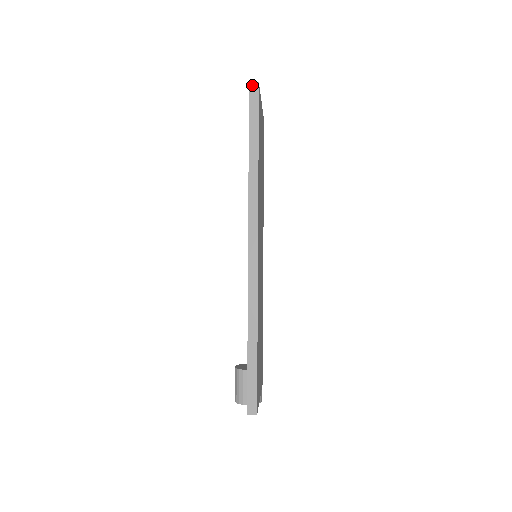
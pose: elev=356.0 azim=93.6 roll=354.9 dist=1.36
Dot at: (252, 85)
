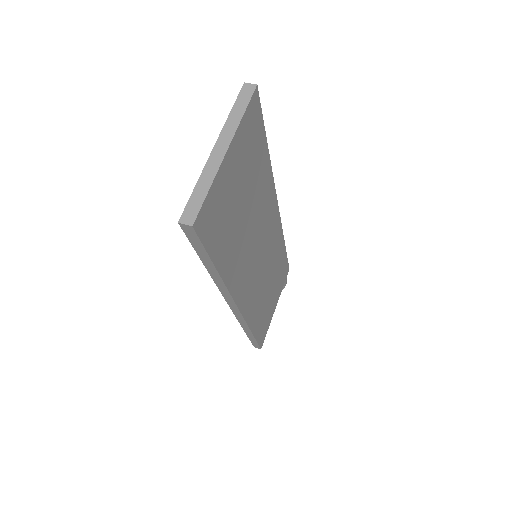
Dot at: (183, 226)
